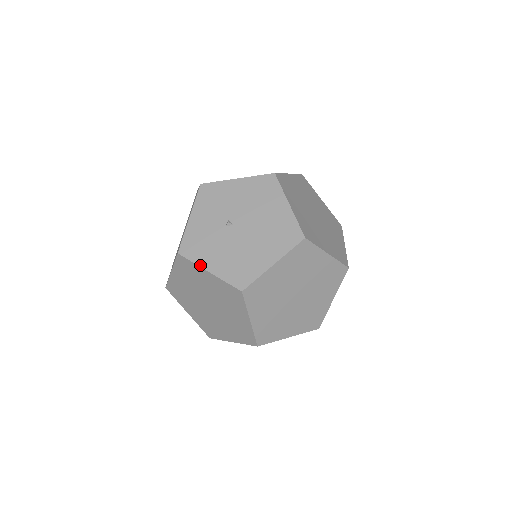
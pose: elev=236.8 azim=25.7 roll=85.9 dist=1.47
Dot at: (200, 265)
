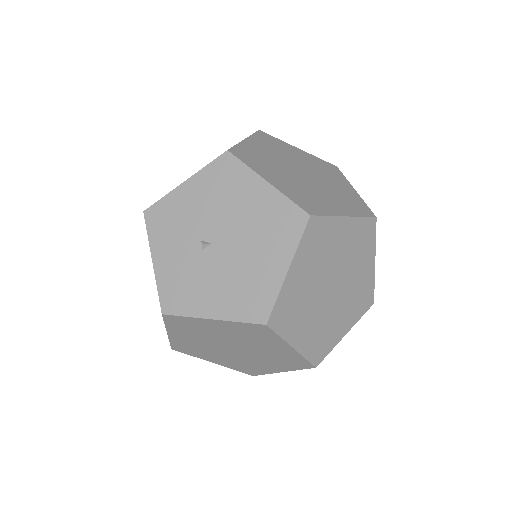
Dot at: (197, 316)
